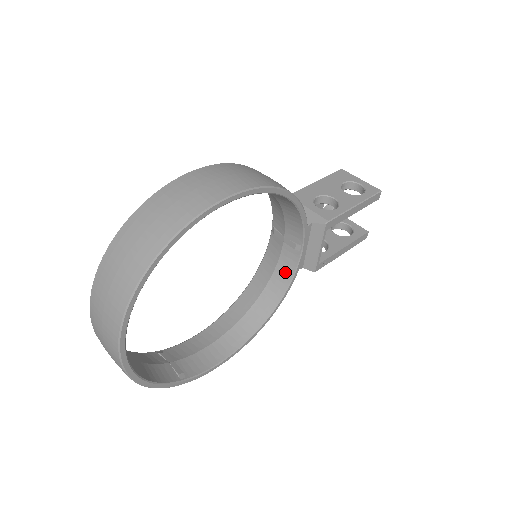
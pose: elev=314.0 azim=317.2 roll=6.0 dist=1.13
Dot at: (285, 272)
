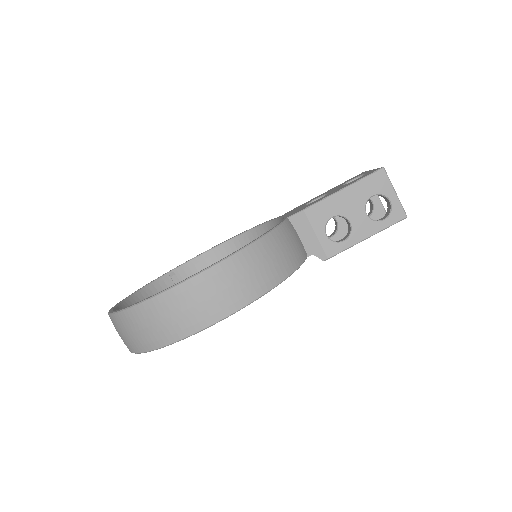
Dot at: occluded
